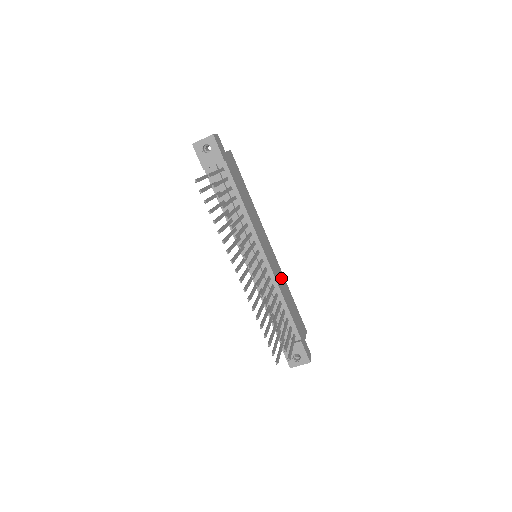
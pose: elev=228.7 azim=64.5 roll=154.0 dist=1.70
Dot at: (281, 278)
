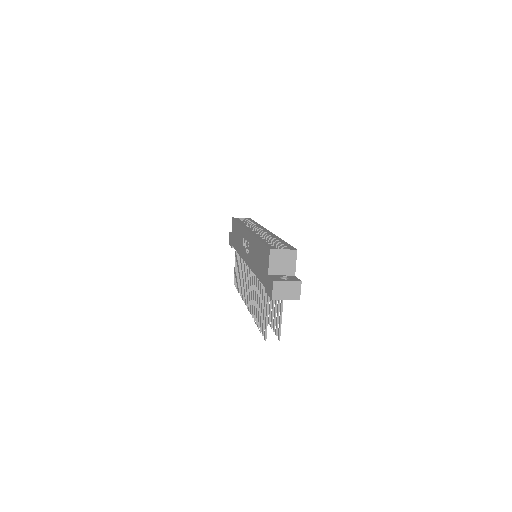
Dot at: occluded
